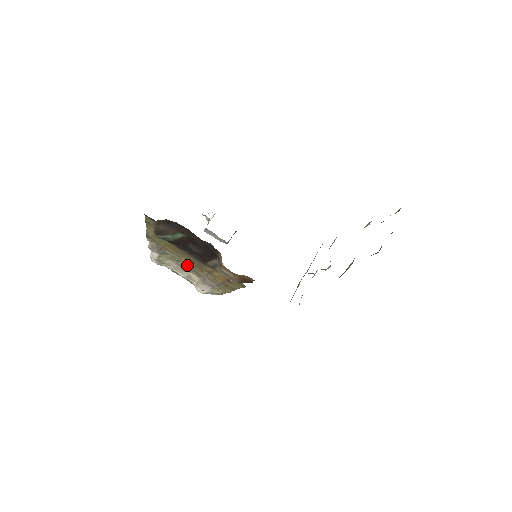
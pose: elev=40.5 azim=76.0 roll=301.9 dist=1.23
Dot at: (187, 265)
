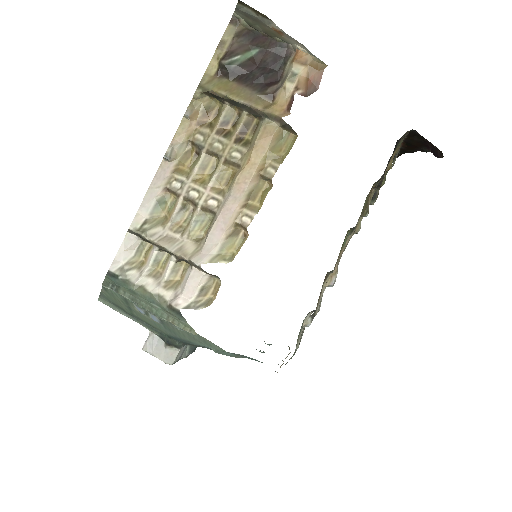
Dot at: (198, 197)
